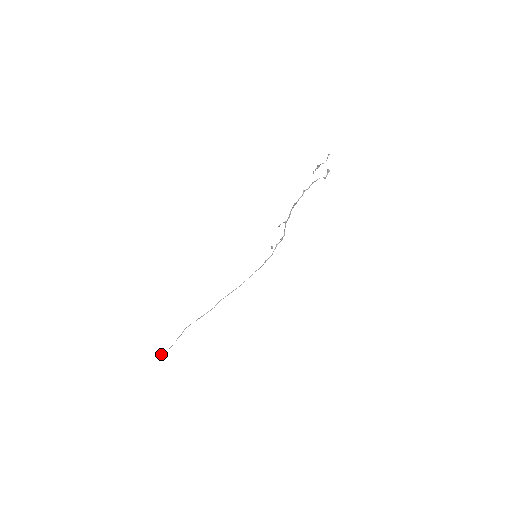
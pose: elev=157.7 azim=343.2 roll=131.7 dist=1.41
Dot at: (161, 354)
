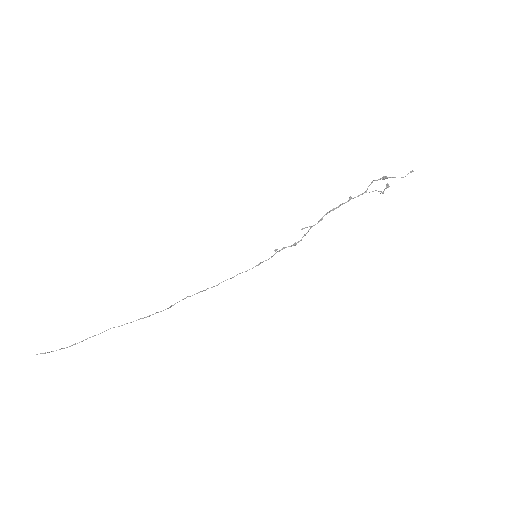
Dot at: (36, 354)
